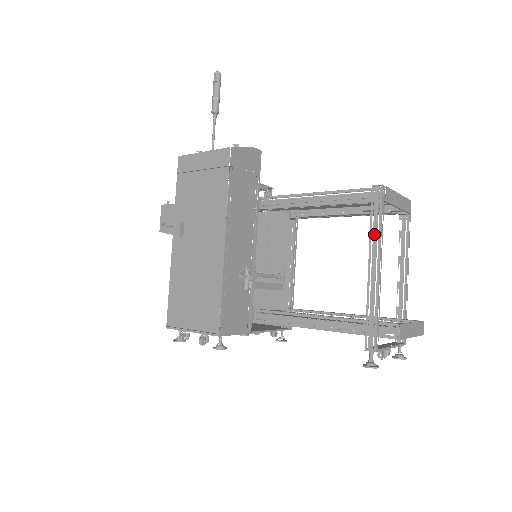
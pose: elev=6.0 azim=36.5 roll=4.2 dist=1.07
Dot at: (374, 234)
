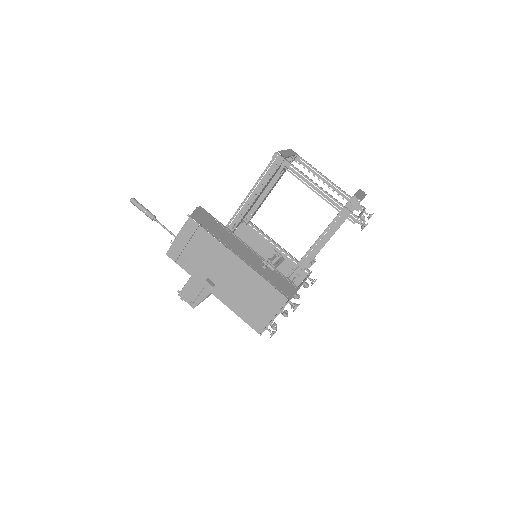
Dot at: (297, 175)
